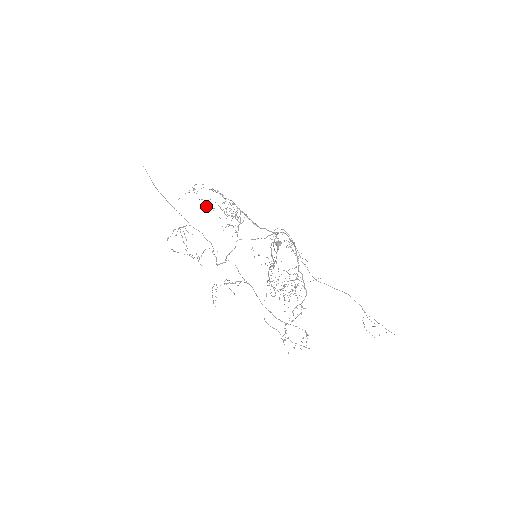
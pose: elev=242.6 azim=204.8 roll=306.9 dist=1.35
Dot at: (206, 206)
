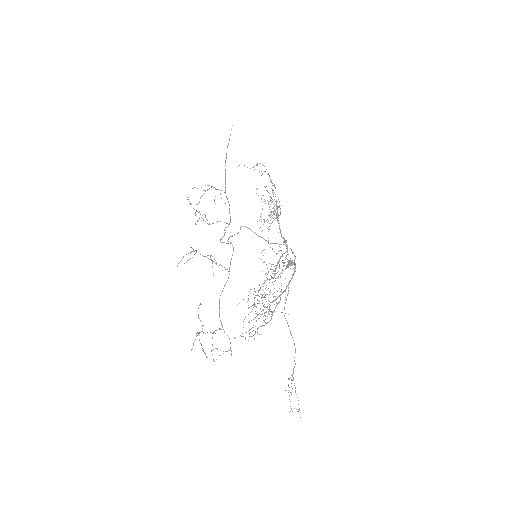
Dot at: (256, 189)
